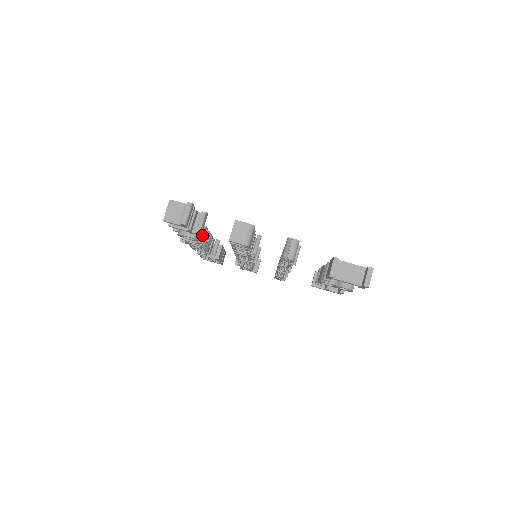
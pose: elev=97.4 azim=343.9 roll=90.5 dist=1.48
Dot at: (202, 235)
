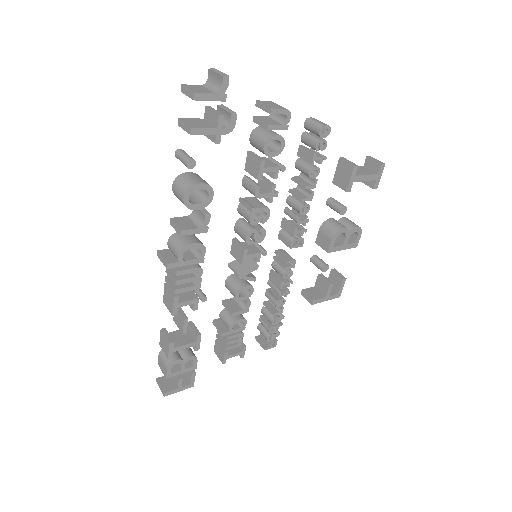
Dot at: (204, 208)
